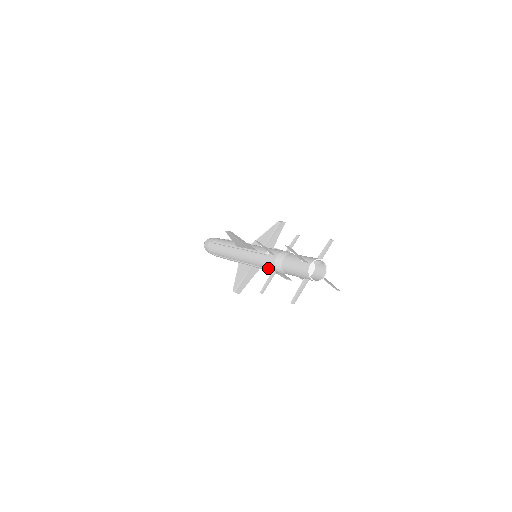
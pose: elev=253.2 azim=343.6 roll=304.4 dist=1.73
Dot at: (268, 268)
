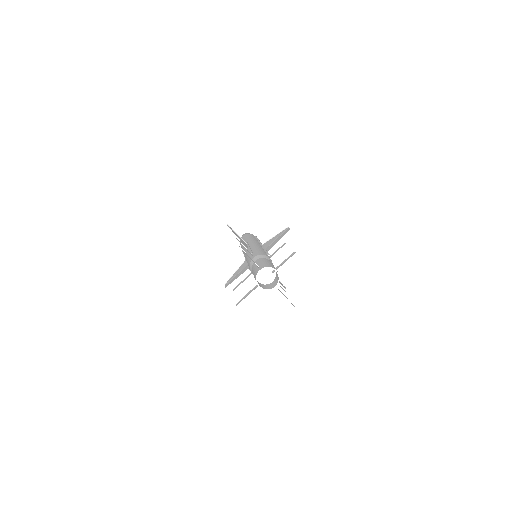
Dot at: occluded
